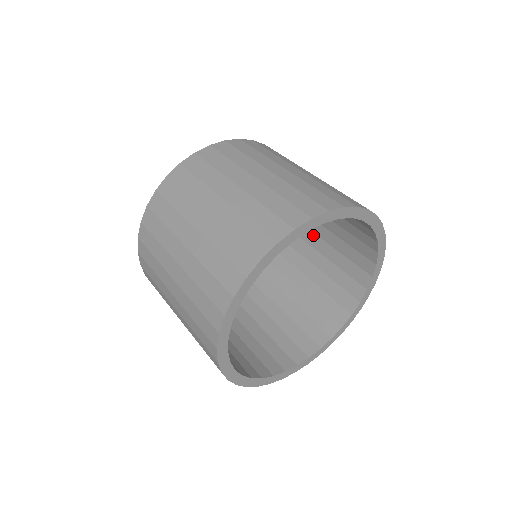
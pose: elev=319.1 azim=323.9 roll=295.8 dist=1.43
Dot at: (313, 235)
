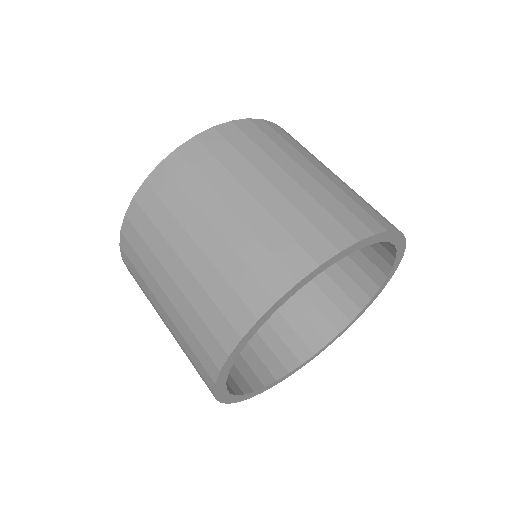
Dot at: occluded
